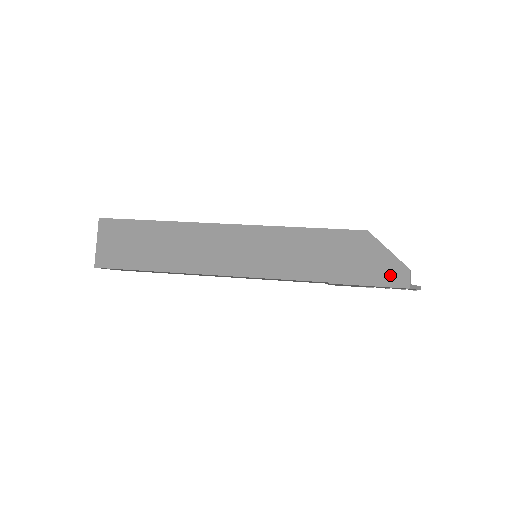
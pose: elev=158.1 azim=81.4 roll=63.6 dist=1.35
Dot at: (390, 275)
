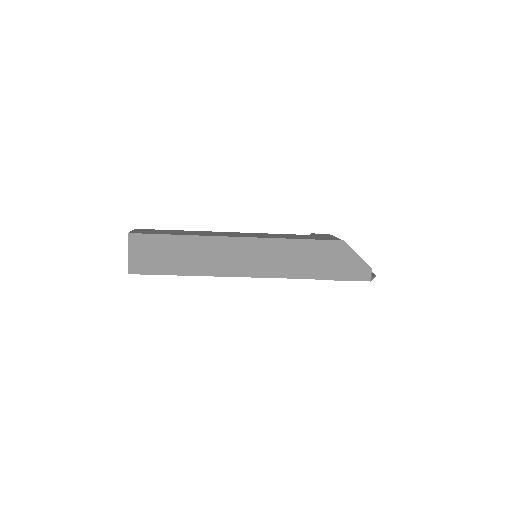
Dot at: (358, 272)
